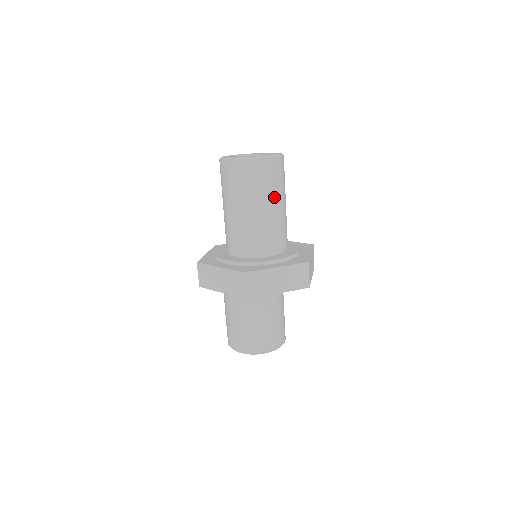
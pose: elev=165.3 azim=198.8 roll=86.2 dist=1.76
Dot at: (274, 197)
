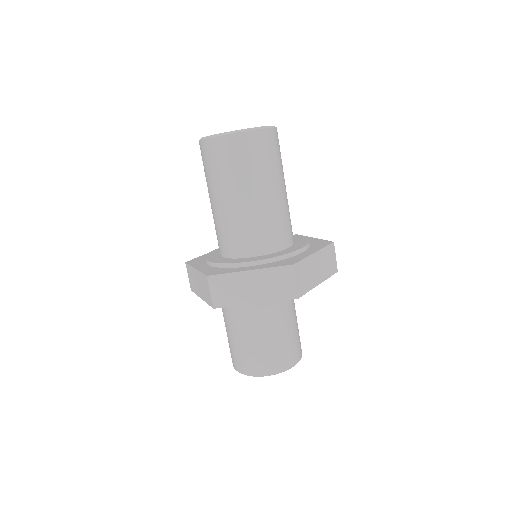
Dot at: (254, 182)
